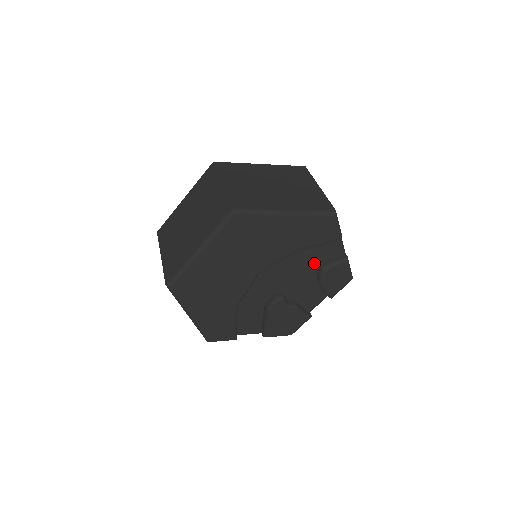
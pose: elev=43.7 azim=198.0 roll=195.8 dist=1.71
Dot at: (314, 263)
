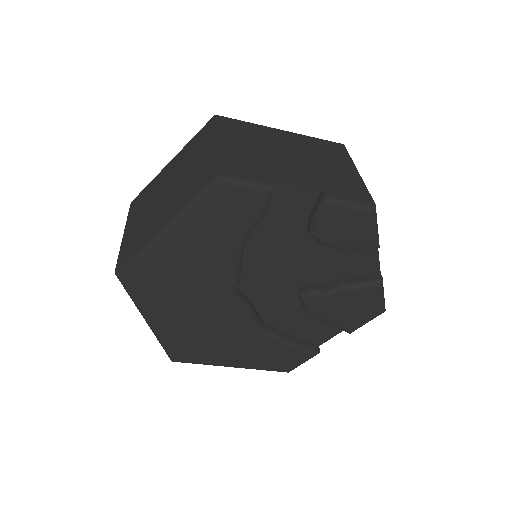
Dot at: (296, 232)
